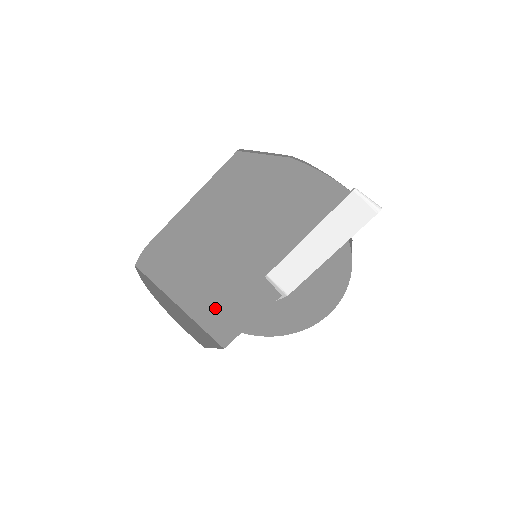
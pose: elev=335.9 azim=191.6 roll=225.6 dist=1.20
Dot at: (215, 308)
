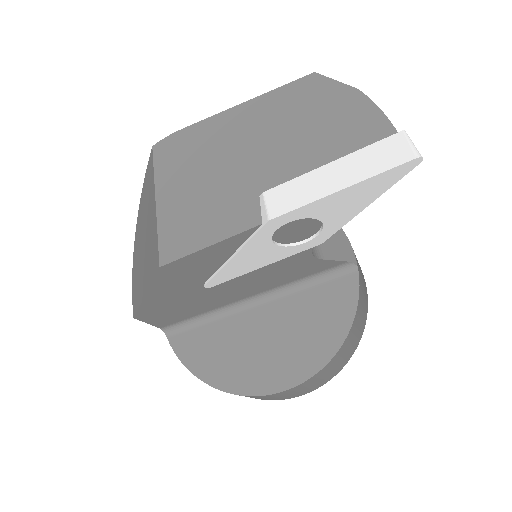
Dot at: (187, 215)
